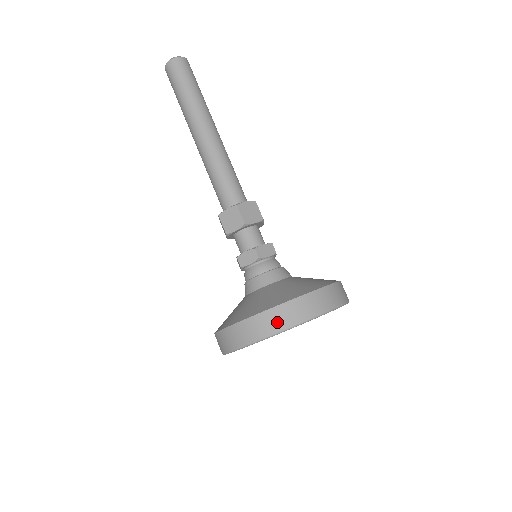
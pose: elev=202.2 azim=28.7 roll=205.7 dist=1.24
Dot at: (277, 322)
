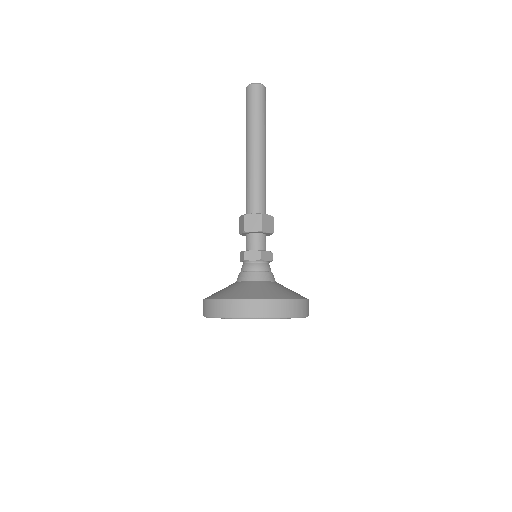
Dot at: (212, 310)
